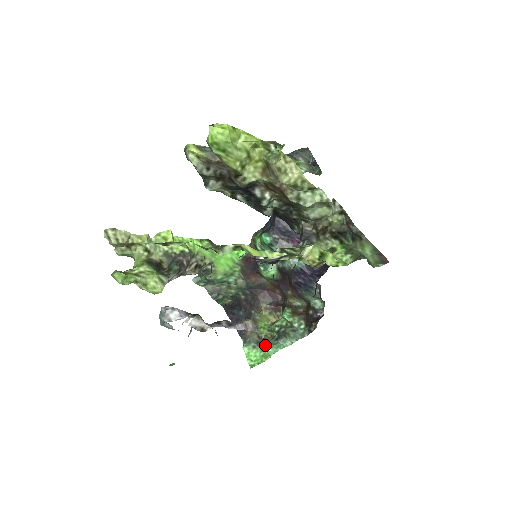
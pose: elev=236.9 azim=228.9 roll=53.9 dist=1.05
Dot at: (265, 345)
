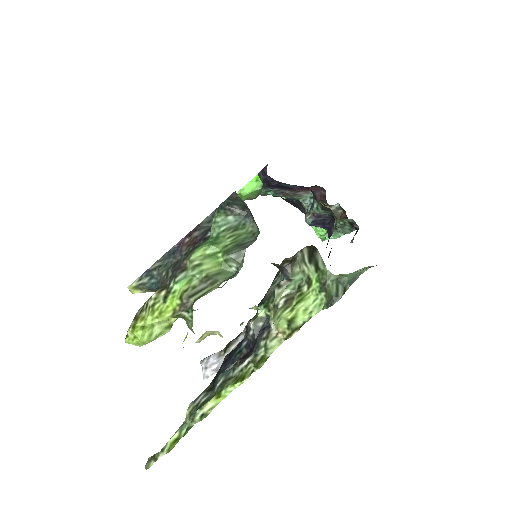
Dot at: occluded
